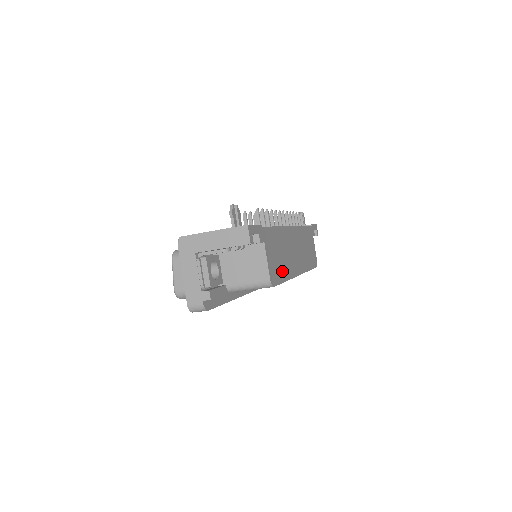
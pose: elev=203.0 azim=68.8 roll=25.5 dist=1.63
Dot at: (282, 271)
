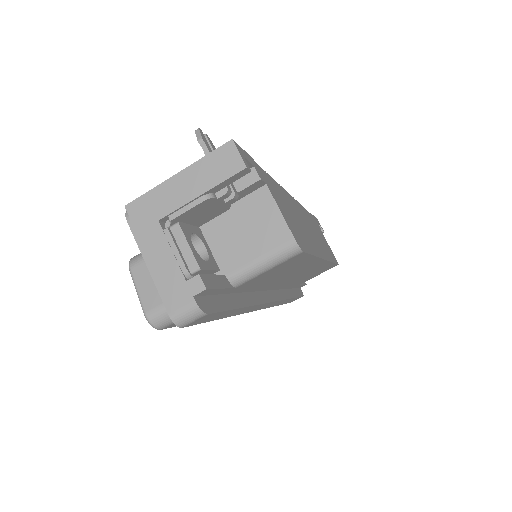
Dot at: (304, 240)
